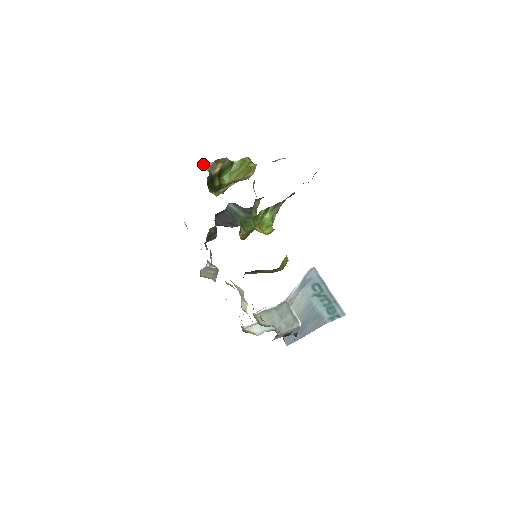
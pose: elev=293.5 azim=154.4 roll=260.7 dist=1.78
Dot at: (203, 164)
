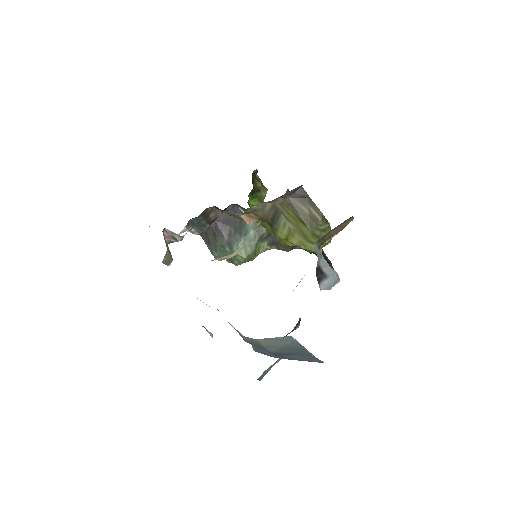
Dot at: occluded
